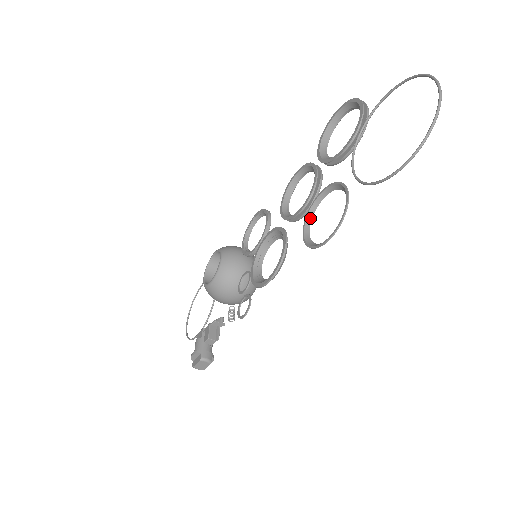
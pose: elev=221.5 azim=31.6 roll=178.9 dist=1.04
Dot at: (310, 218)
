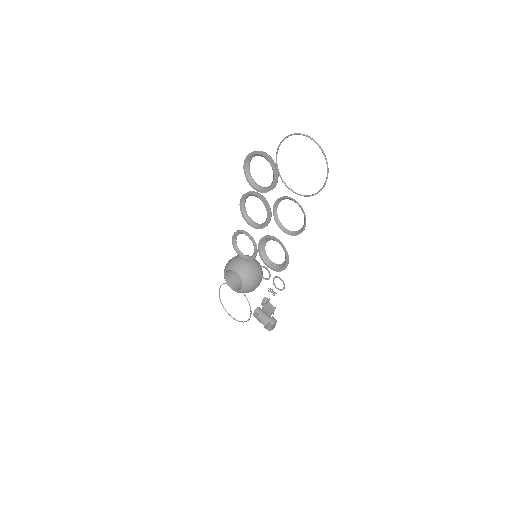
Dot at: (278, 221)
